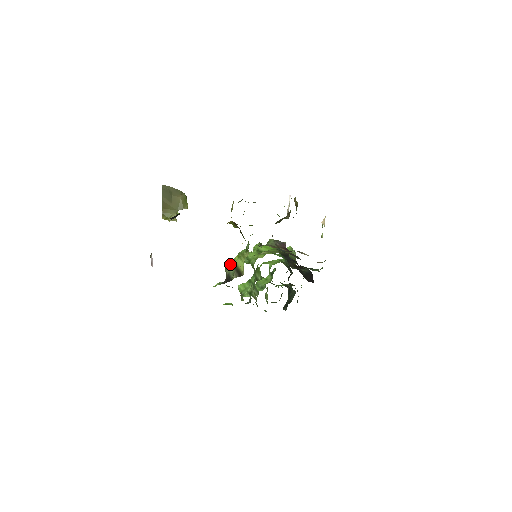
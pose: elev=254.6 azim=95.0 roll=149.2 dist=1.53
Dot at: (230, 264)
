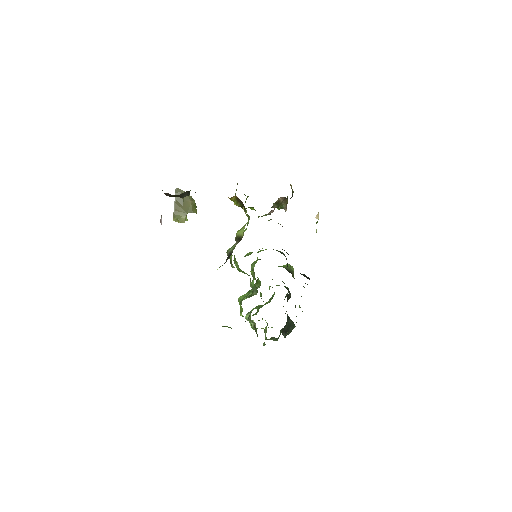
Dot at: (232, 246)
